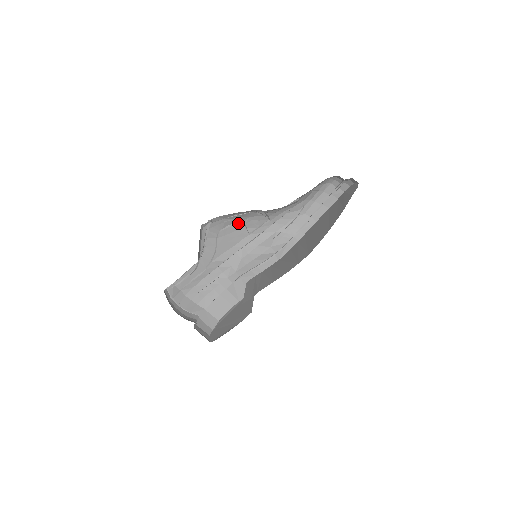
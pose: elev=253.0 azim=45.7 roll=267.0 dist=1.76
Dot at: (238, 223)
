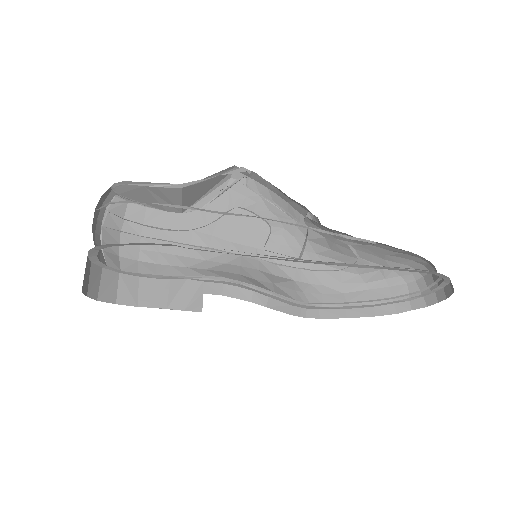
Dot at: (266, 222)
